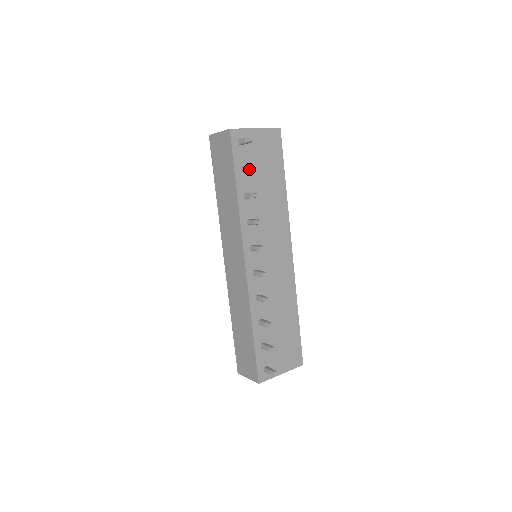
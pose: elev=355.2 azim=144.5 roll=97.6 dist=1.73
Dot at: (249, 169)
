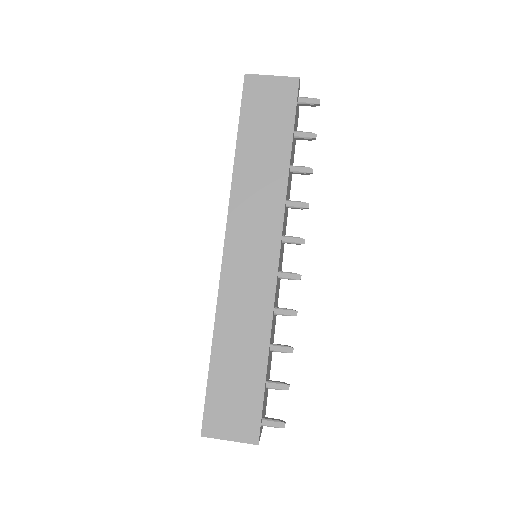
Dot at: (311, 136)
